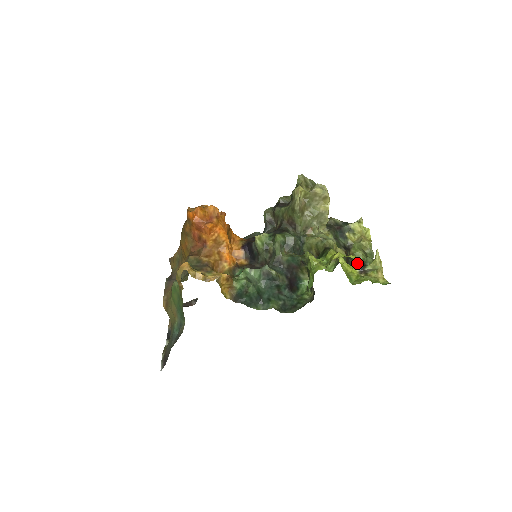
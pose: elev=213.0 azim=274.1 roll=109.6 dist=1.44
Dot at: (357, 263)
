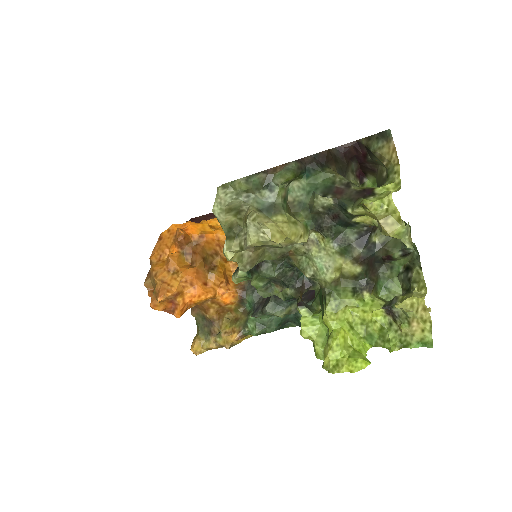
Dot at: (390, 256)
